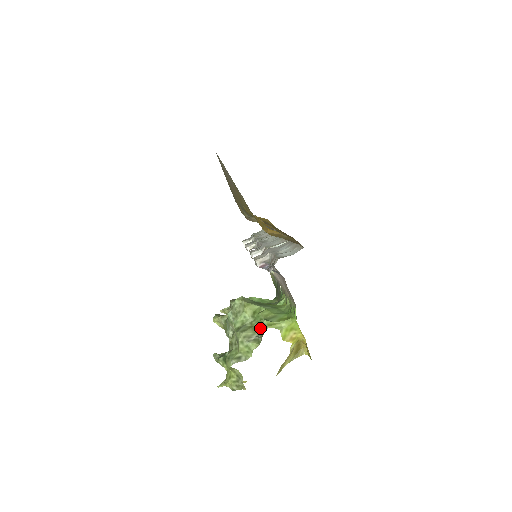
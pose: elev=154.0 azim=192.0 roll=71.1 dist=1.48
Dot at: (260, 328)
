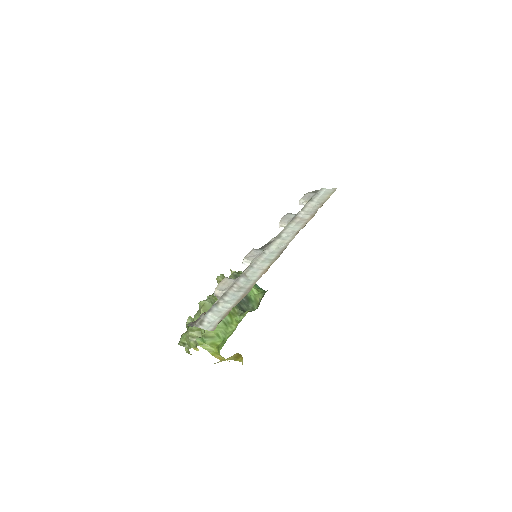
Dot at: occluded
